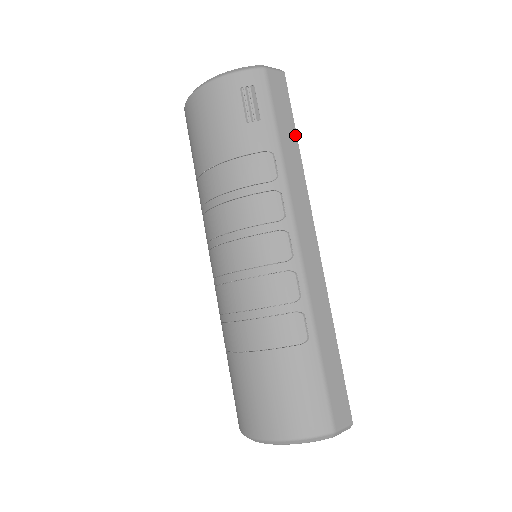
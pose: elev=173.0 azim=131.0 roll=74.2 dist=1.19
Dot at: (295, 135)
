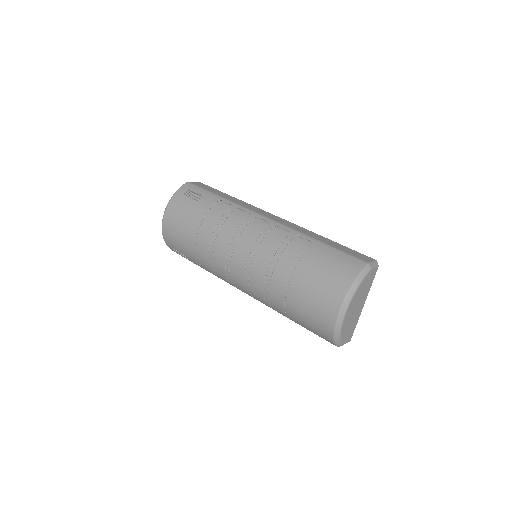
Dot at: (225, 194)
